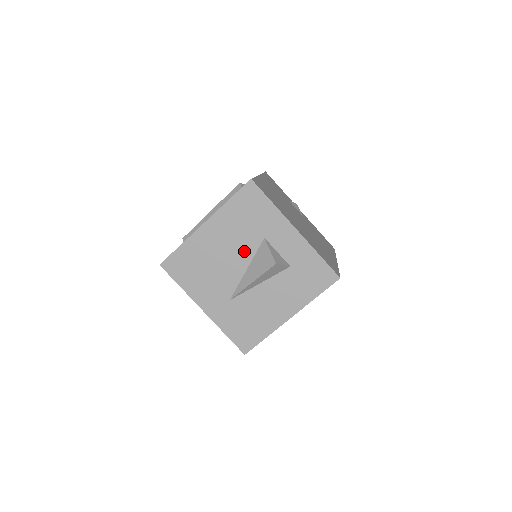
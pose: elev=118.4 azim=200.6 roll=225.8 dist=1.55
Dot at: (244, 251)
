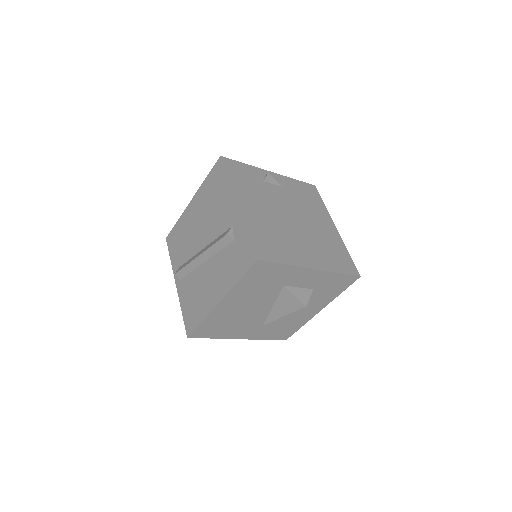
Dot at: (266, 300)
